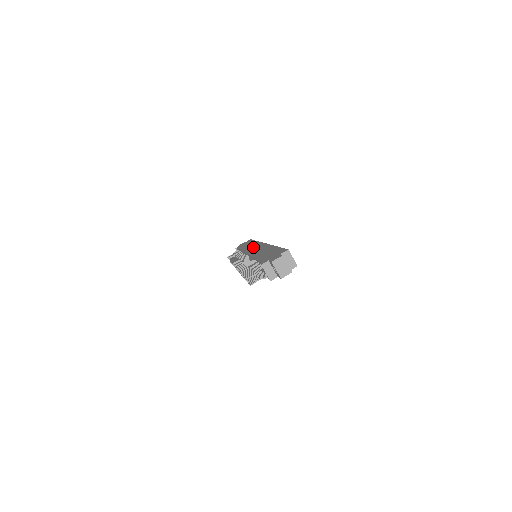
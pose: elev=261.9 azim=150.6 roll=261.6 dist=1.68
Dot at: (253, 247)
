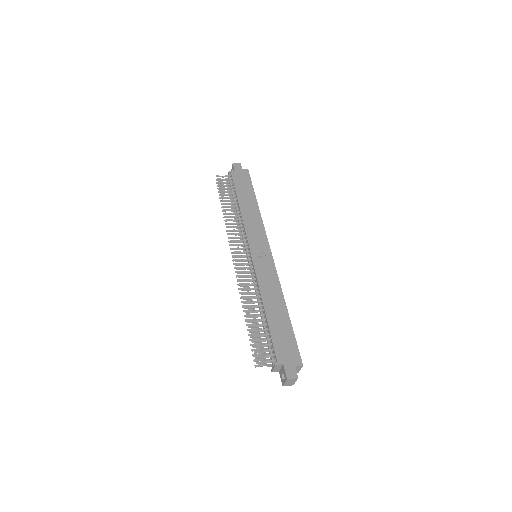
Dot at: (258, 239)
